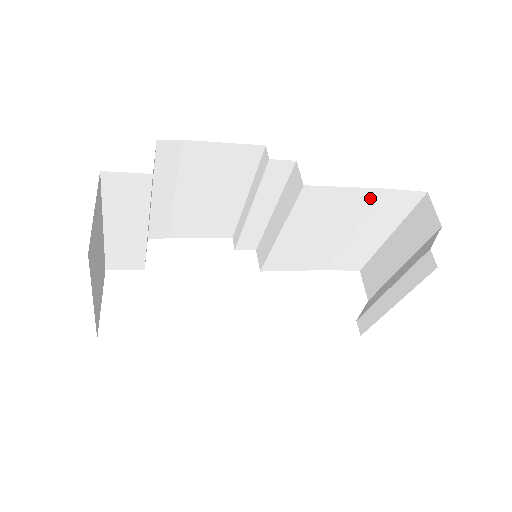
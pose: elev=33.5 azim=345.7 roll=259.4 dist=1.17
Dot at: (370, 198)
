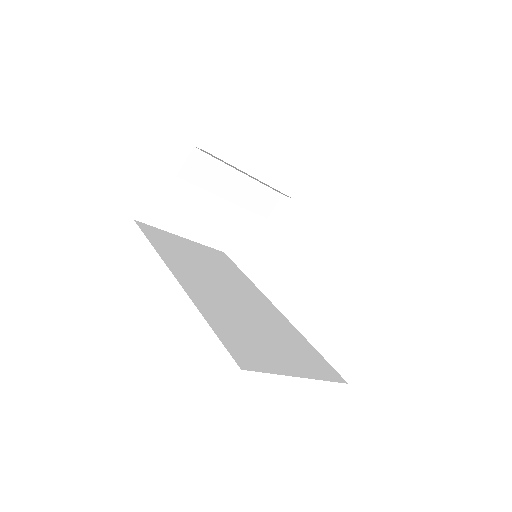
Dot at: occluded
